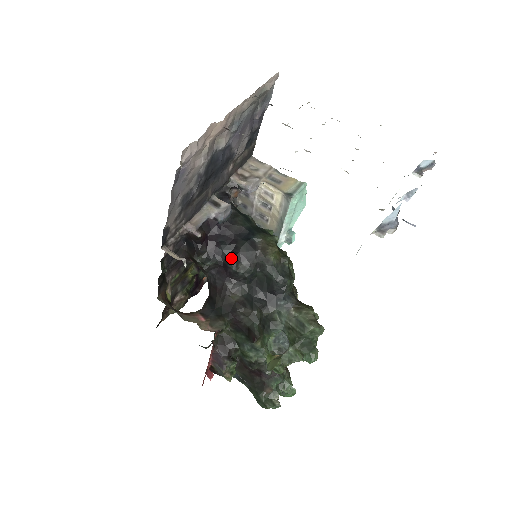
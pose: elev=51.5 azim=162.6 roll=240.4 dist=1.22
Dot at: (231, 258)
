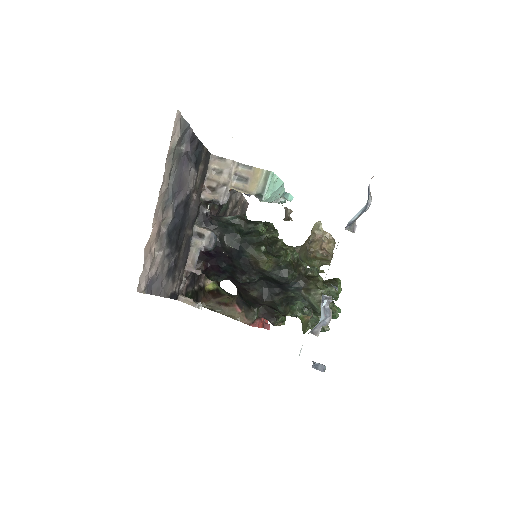
Dot at: (234, 275)
